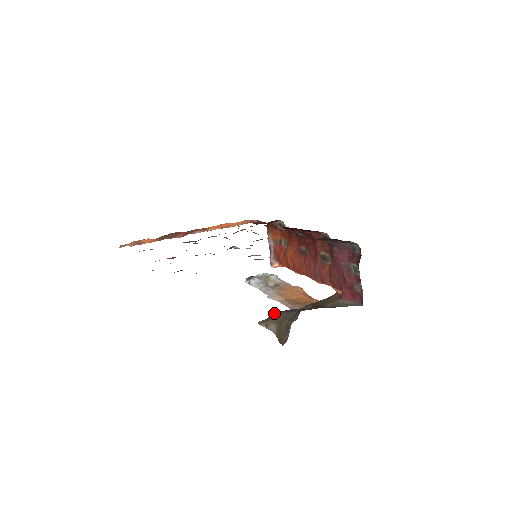
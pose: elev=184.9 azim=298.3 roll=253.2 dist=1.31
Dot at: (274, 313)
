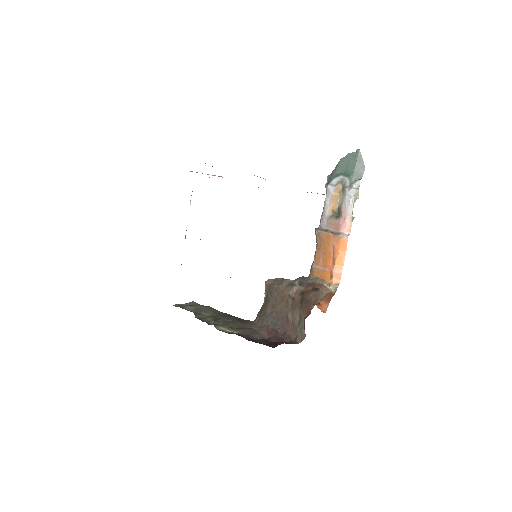
Dot at: (273, 285)
